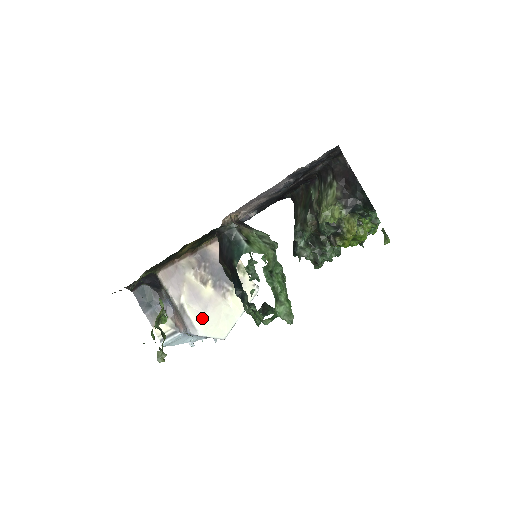
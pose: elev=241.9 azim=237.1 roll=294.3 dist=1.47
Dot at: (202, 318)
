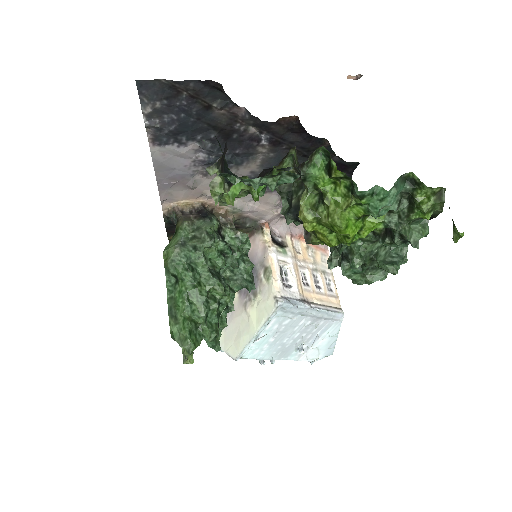
Dot at: occluded
